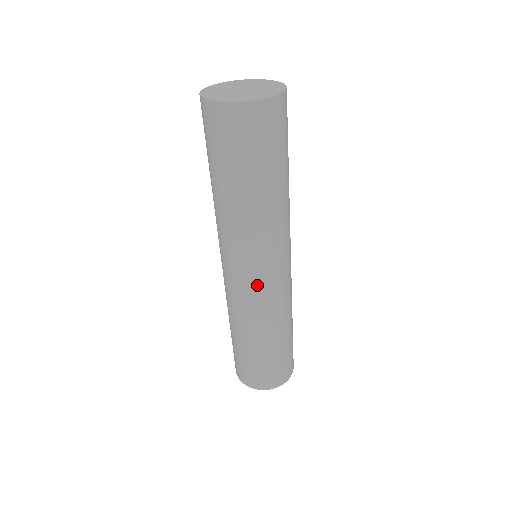
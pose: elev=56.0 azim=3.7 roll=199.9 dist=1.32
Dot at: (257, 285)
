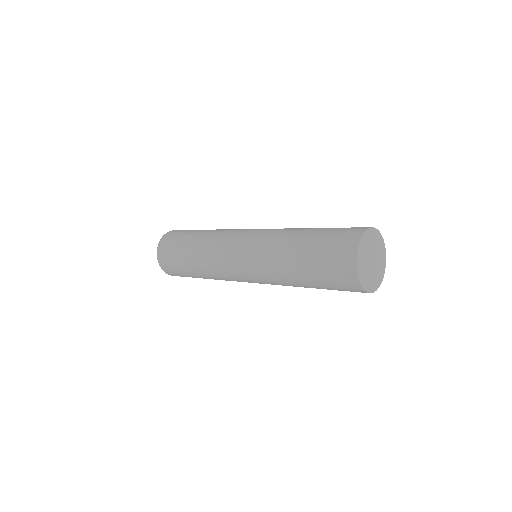
Dot at: (240, 278)
